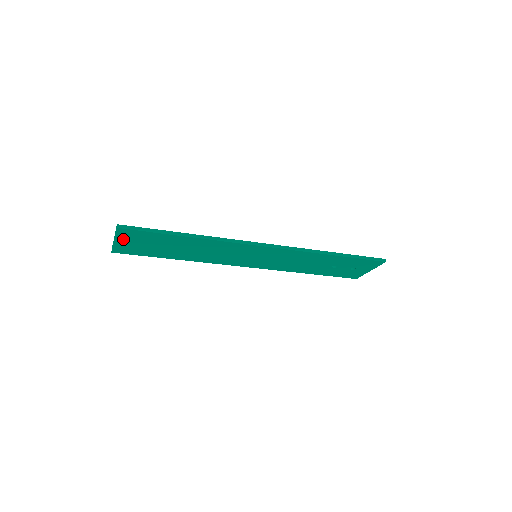
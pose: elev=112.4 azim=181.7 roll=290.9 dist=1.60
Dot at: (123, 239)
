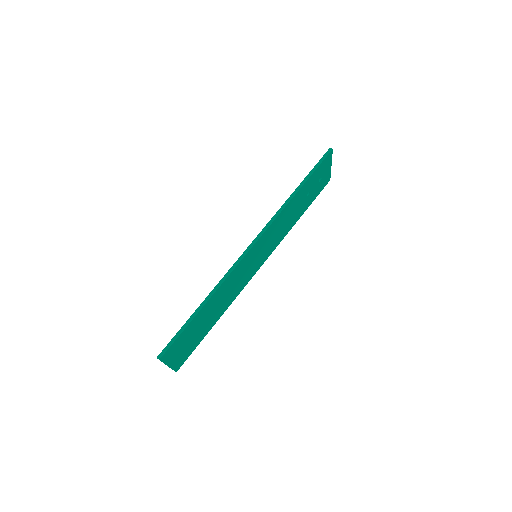
Dot at: (172, 359)
